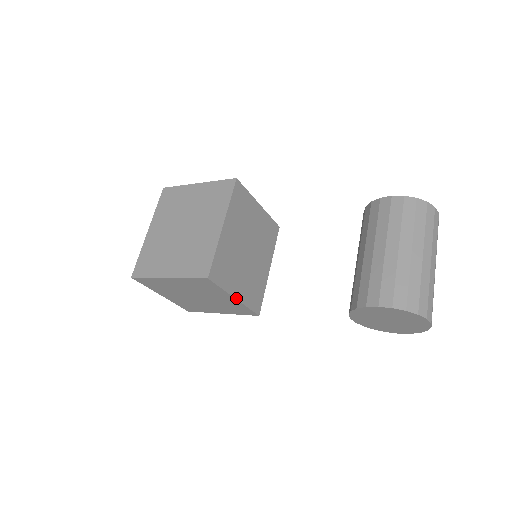
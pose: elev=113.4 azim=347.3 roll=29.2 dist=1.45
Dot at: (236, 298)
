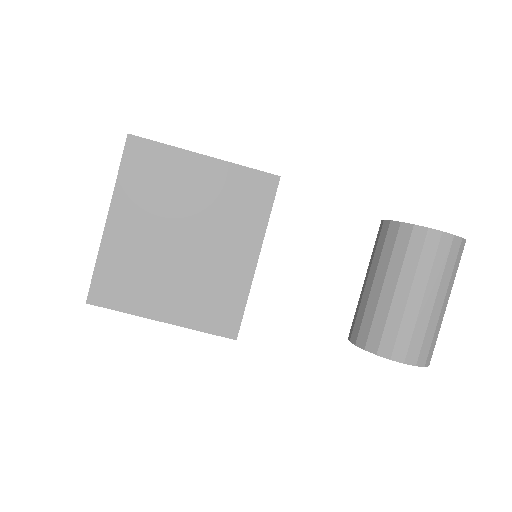
Dot at: occluded
